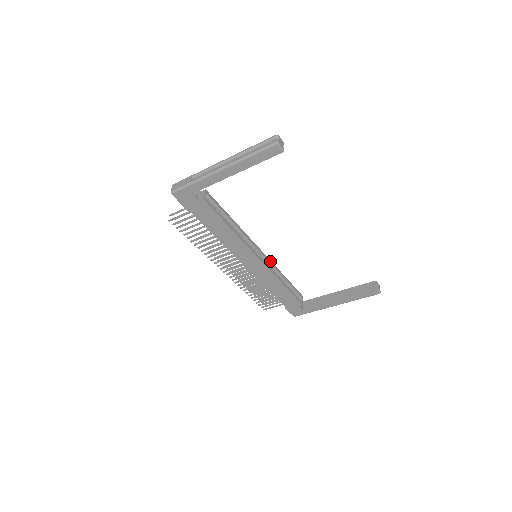
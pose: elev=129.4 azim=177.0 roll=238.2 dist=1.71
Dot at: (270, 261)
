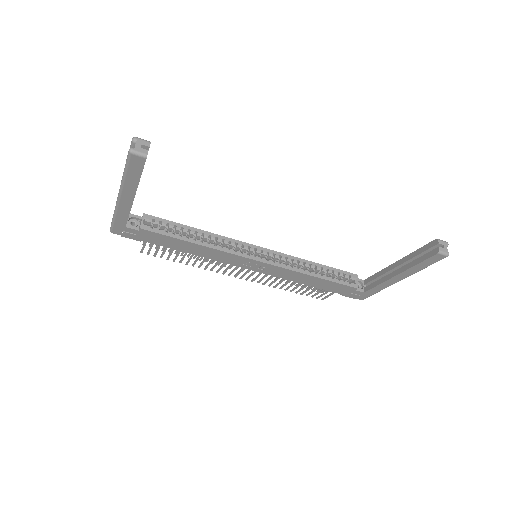
Dot at: (281, 254)
